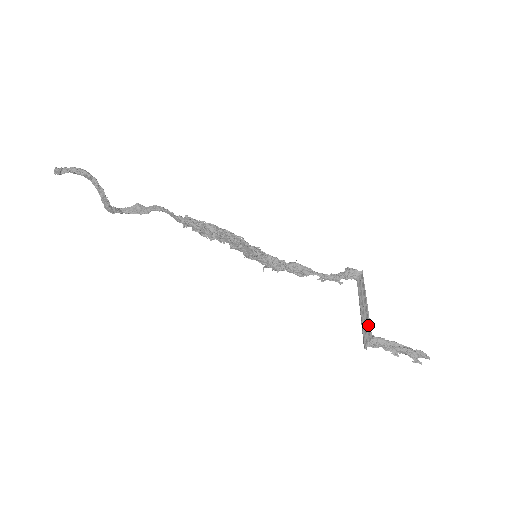
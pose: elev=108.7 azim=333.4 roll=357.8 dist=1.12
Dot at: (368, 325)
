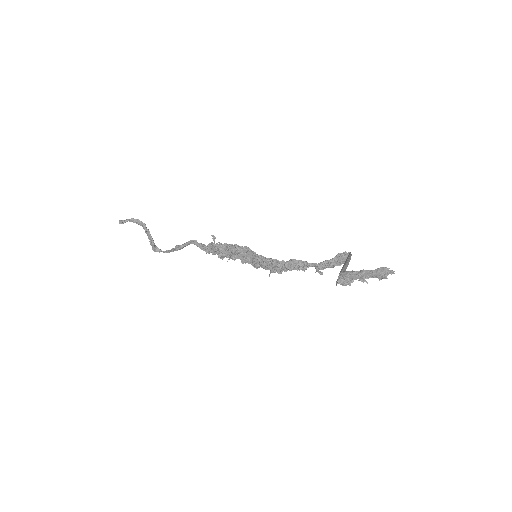
Dot at: (341, 270)
